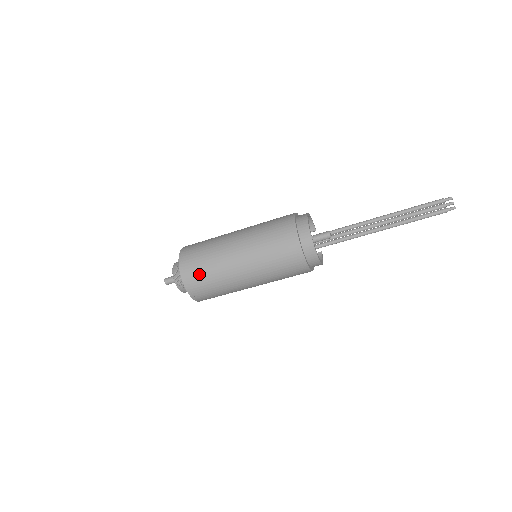
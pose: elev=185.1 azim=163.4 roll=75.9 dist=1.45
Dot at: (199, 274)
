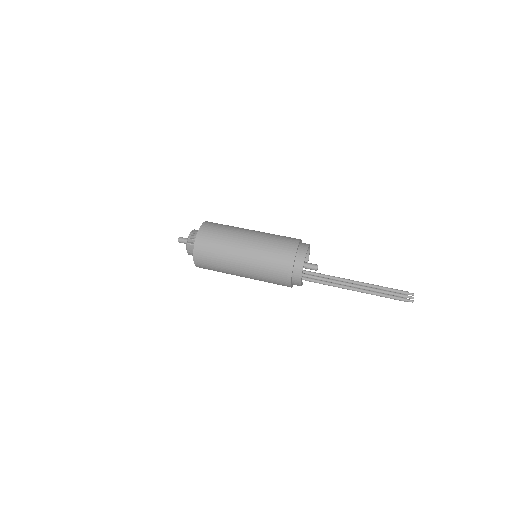
Dot at: (212, 237)
